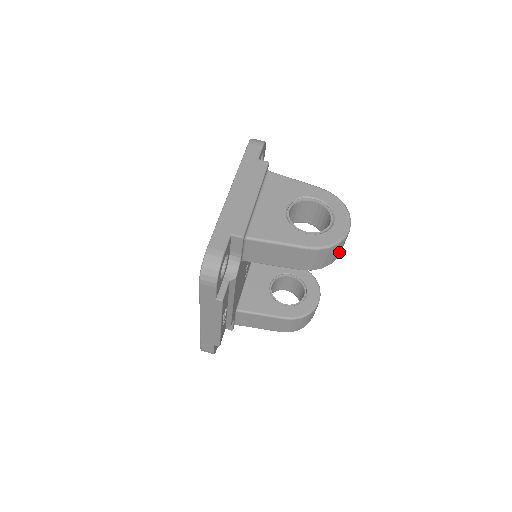
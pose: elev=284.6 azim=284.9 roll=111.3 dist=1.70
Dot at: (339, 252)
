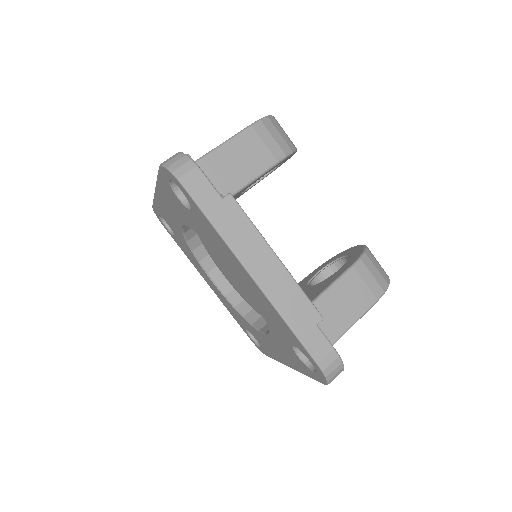
Dot at: occluded
